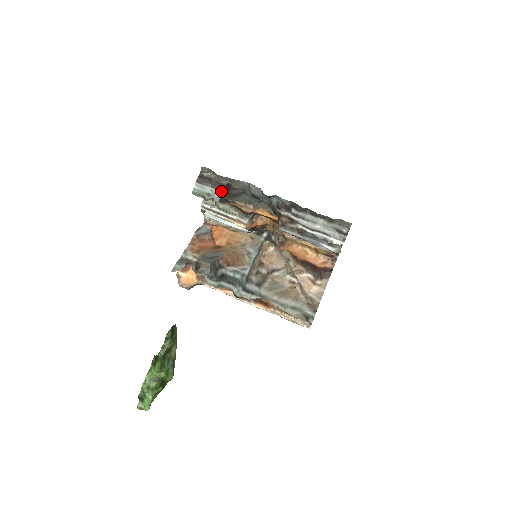
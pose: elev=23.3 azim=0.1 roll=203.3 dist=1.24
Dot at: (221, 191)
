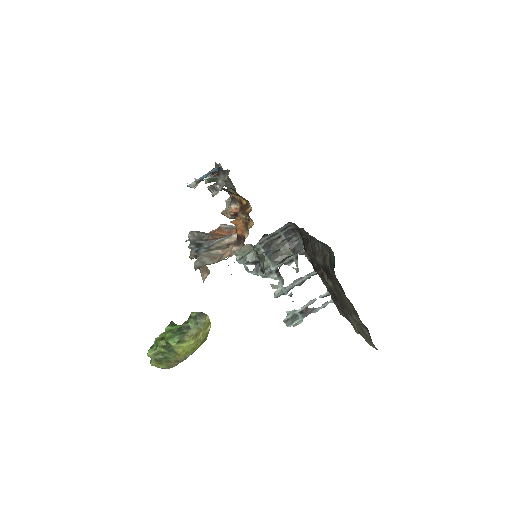
Dot at: (211, 174)
